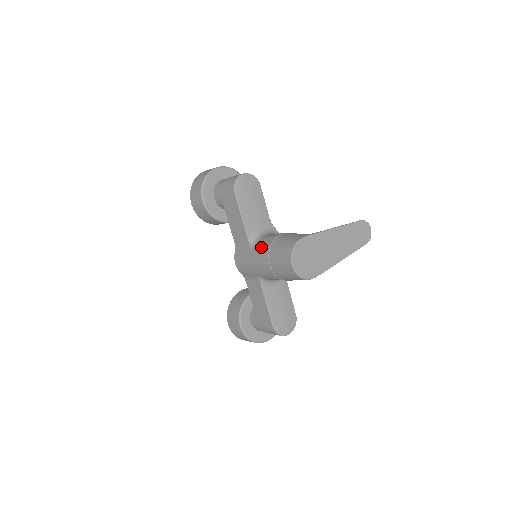
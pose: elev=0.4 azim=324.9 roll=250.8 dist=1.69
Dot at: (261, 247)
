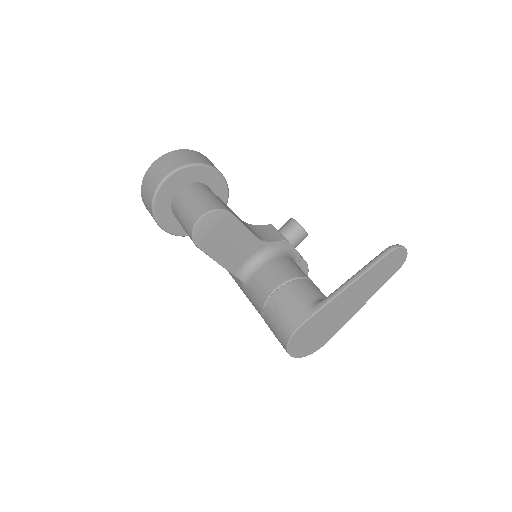
Dot at: (253, 298)
